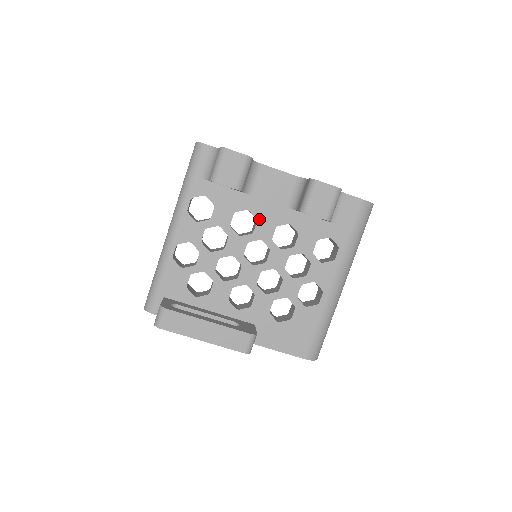
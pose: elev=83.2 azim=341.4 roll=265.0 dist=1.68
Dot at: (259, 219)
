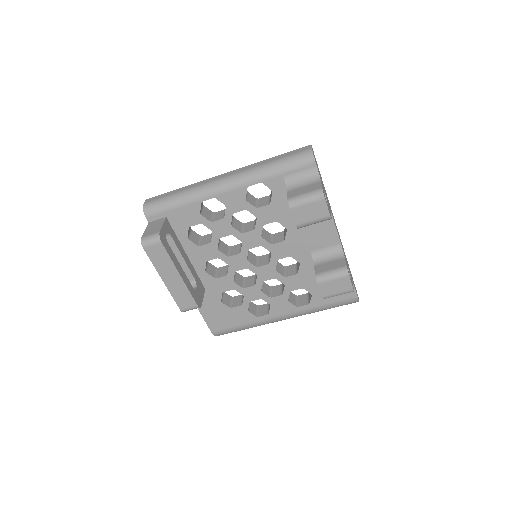
Dot at: (286, 241)
